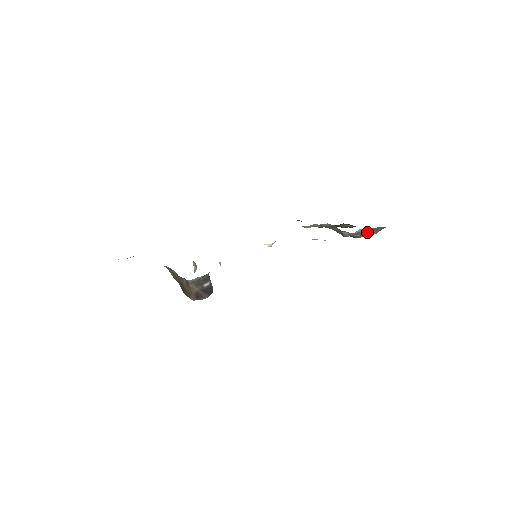
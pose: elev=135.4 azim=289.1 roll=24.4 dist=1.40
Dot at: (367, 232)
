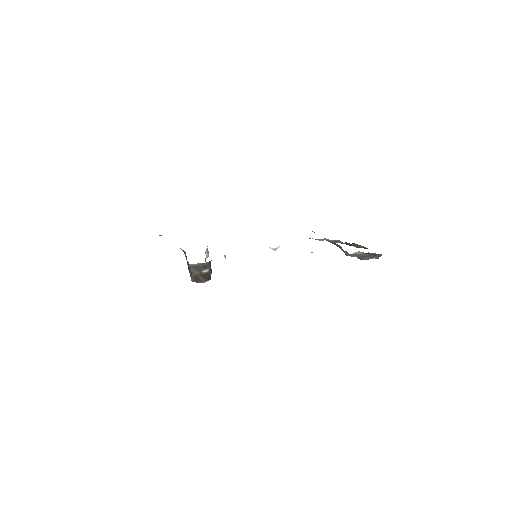
Dot at: (369, 256)
